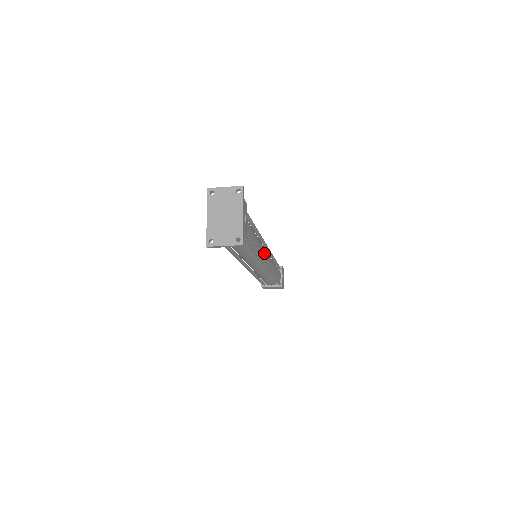
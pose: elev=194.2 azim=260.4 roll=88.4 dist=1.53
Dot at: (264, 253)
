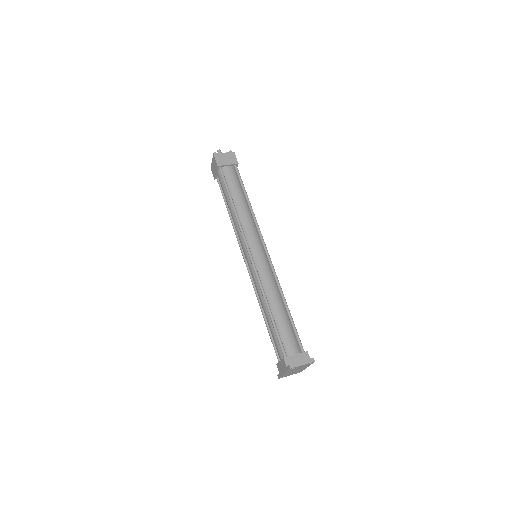
Dot at: occluded
